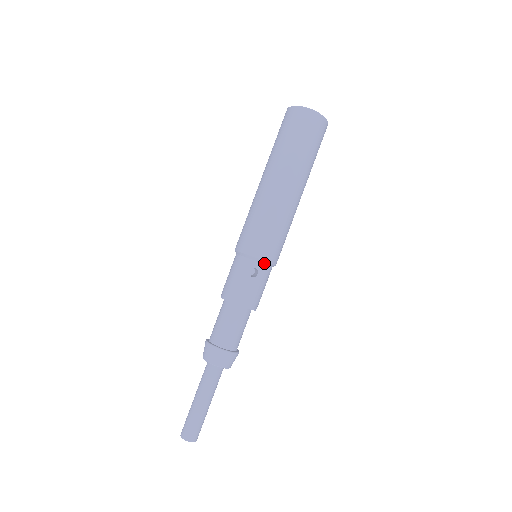
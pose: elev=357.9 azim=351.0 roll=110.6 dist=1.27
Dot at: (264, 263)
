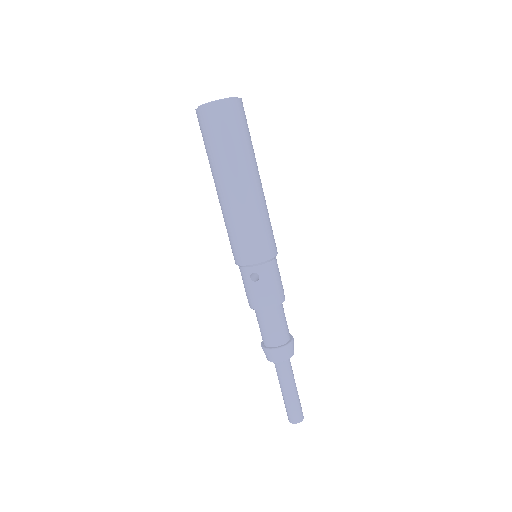
Dot at: (258, 265)
